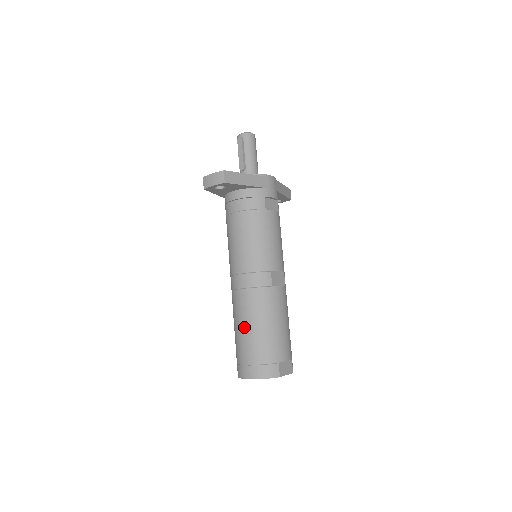
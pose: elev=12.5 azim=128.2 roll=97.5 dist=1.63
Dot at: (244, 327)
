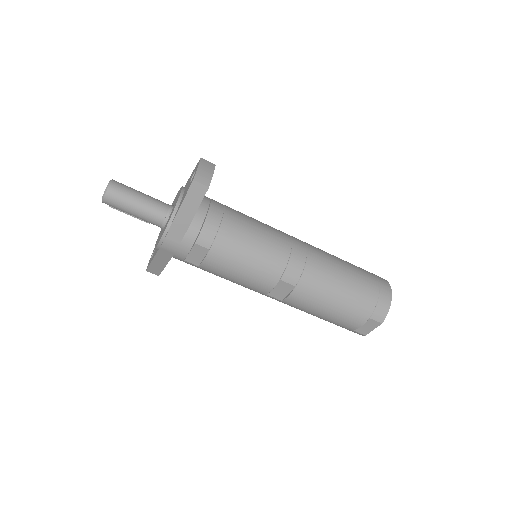
Dot at: occluded
